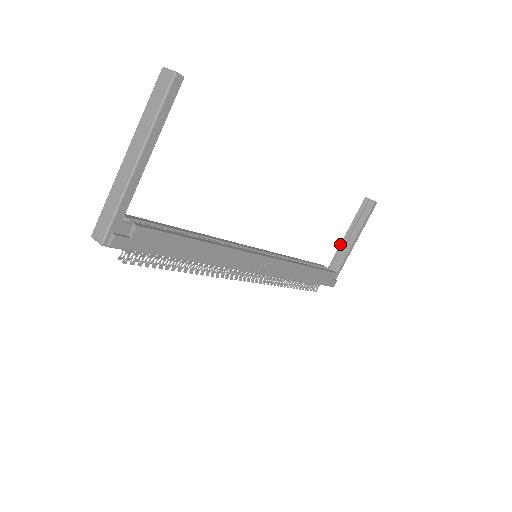
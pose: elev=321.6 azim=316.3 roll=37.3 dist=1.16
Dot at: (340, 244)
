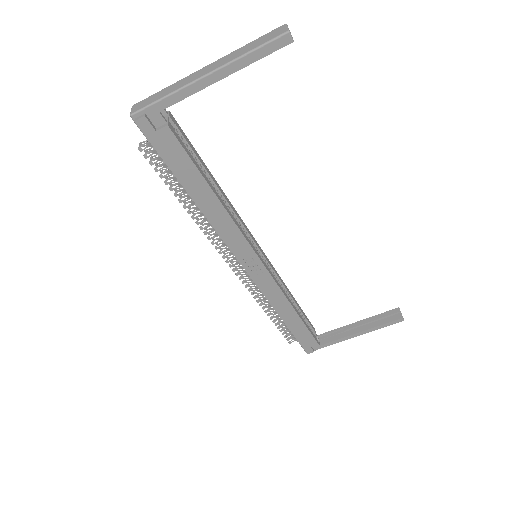
Dot at: (344, 326)
